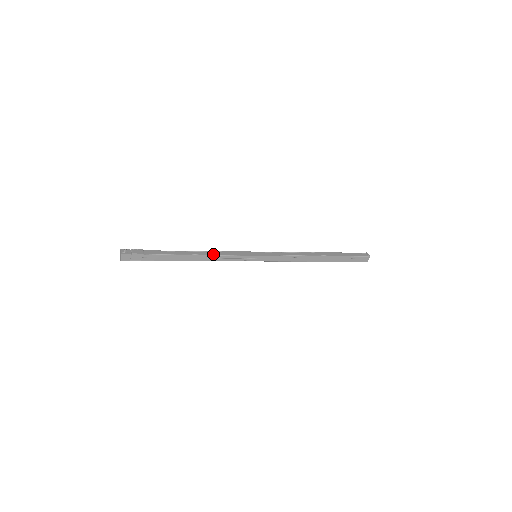
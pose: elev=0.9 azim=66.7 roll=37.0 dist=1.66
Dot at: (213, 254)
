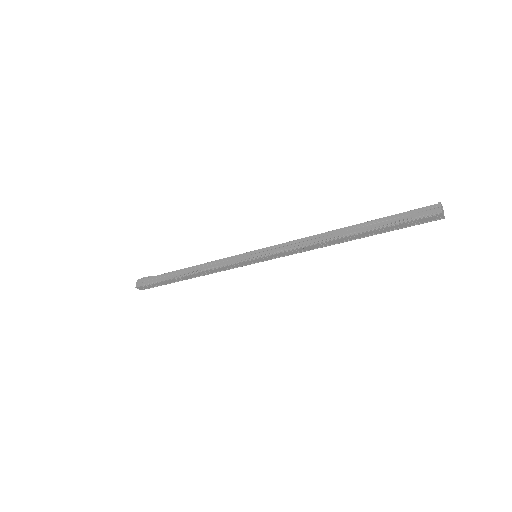
Dot at: (209, 263)
